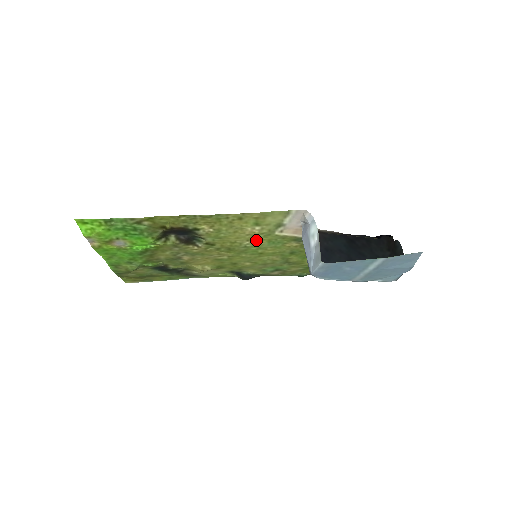
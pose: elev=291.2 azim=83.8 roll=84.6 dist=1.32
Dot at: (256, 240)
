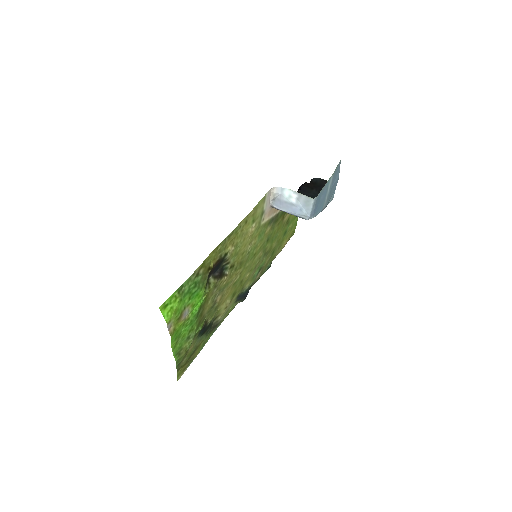
Dot at: (253, 240)
